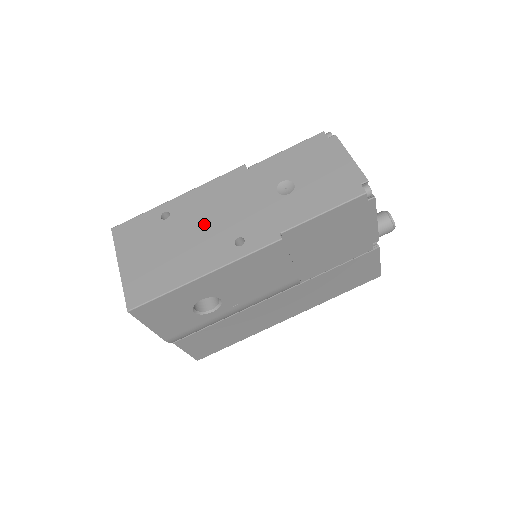
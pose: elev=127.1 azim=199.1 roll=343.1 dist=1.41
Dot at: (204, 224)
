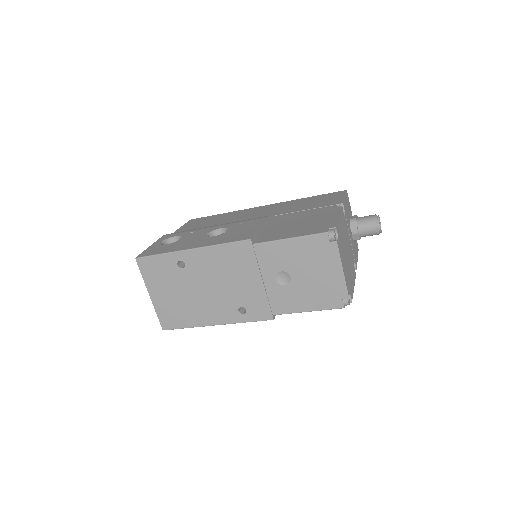
Dot at: (215, 285)
